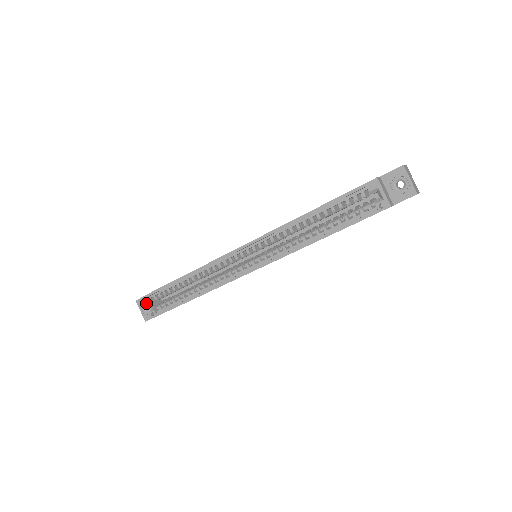
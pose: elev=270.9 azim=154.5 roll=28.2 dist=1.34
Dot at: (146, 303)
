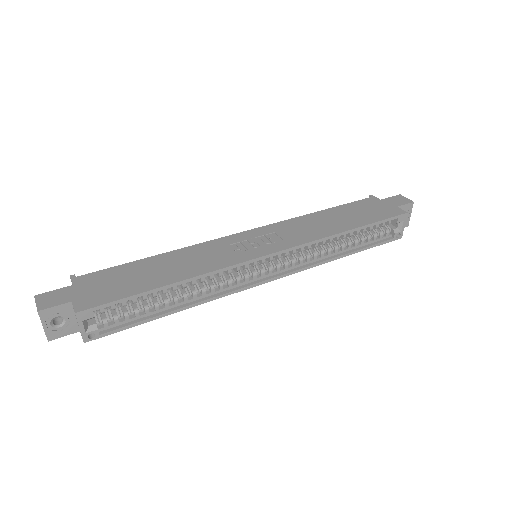
Dot at: (83, 320)
